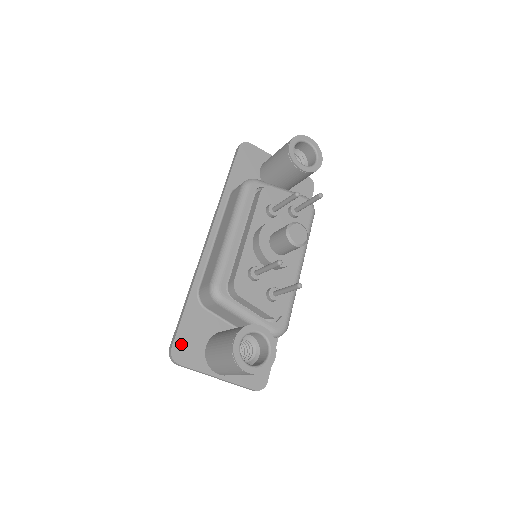
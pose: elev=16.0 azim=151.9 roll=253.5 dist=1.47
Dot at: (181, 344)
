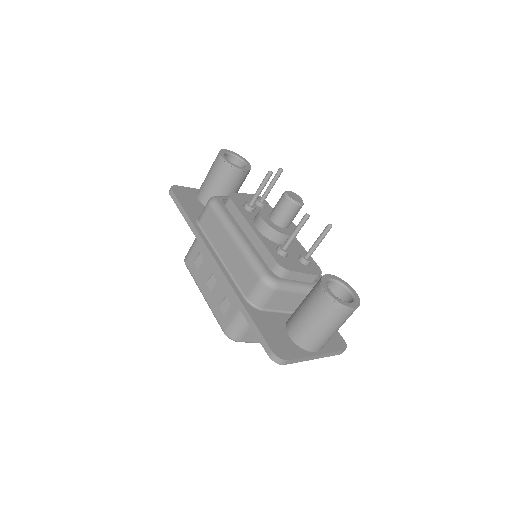
Dot at: (274, 345)
